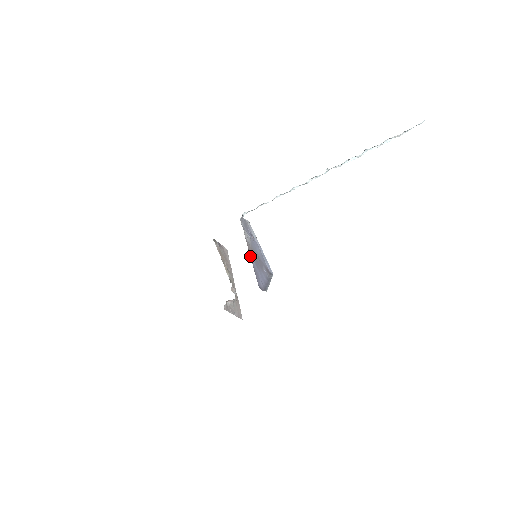
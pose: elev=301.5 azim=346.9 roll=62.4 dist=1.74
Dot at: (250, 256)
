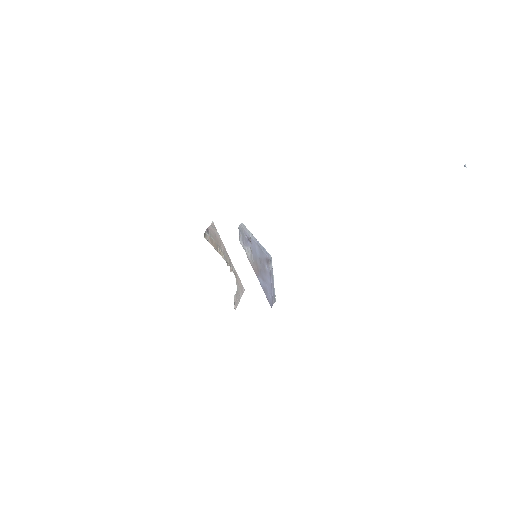
Dot at: (258, 279)
